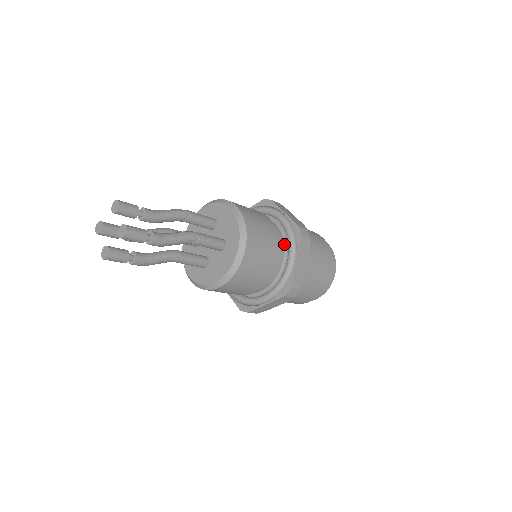
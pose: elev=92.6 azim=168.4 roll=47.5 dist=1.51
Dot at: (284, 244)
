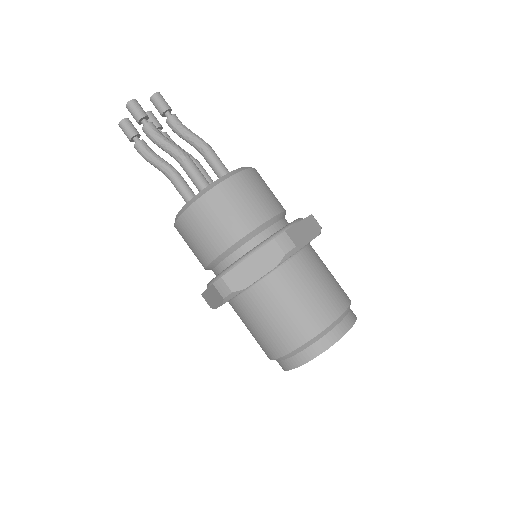
Dot at: occluded
